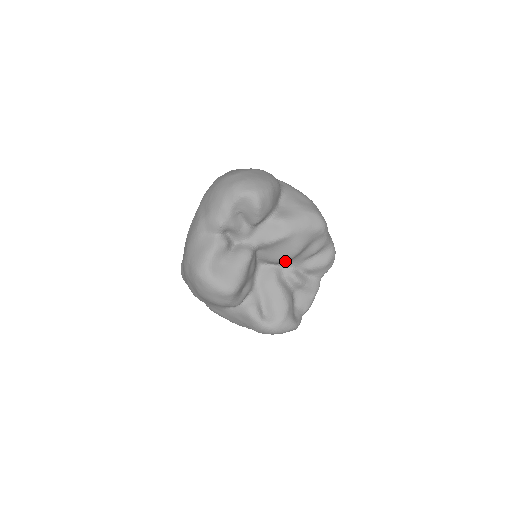
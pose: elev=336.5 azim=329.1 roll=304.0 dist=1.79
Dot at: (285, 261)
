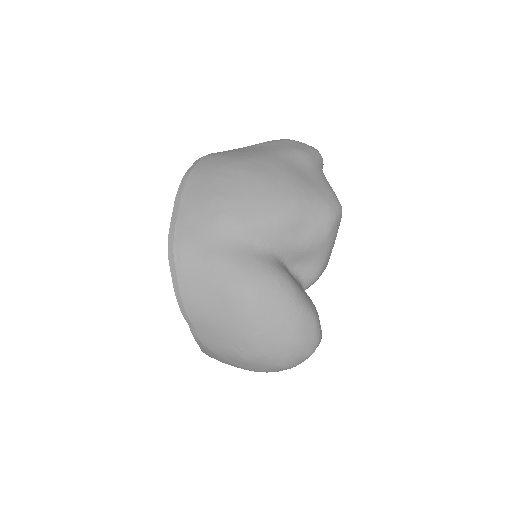
Dot at: occluded
